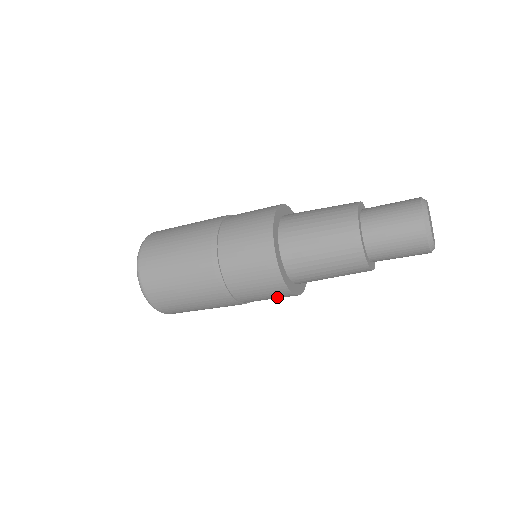
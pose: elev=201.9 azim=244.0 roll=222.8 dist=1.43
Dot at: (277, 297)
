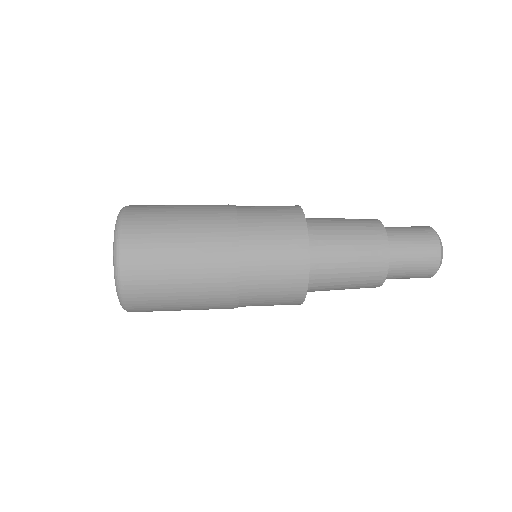
Dot at: occluded
